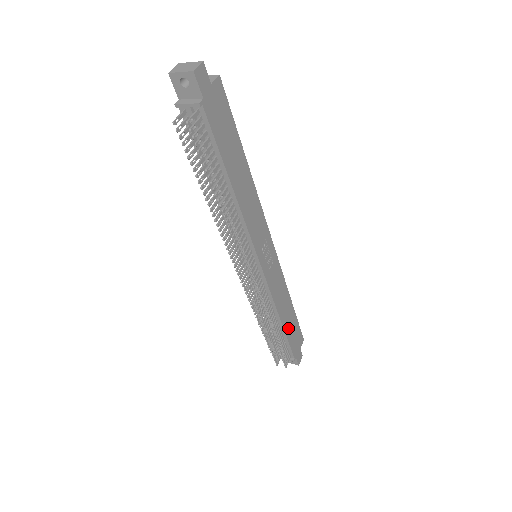
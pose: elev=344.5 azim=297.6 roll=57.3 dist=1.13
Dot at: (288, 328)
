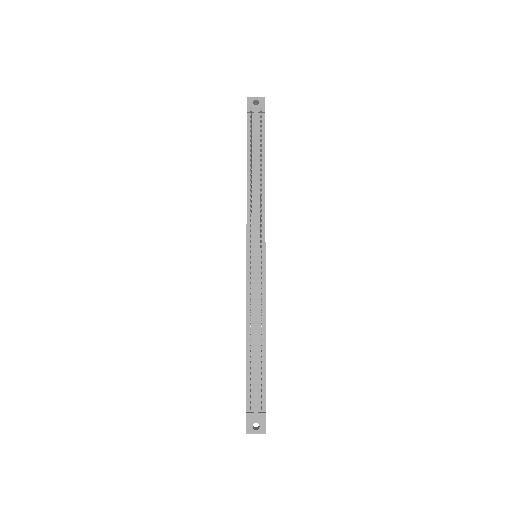
Dot at: occluded
